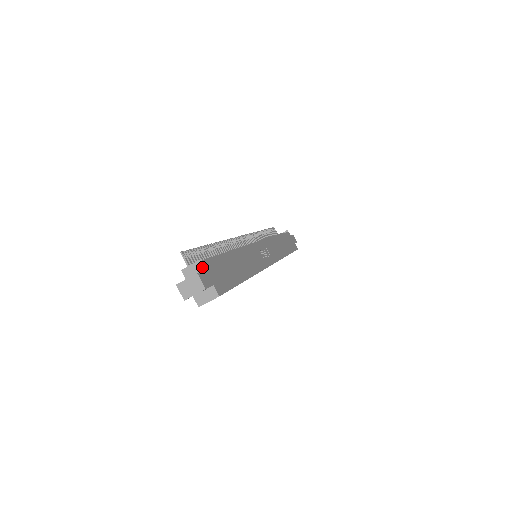
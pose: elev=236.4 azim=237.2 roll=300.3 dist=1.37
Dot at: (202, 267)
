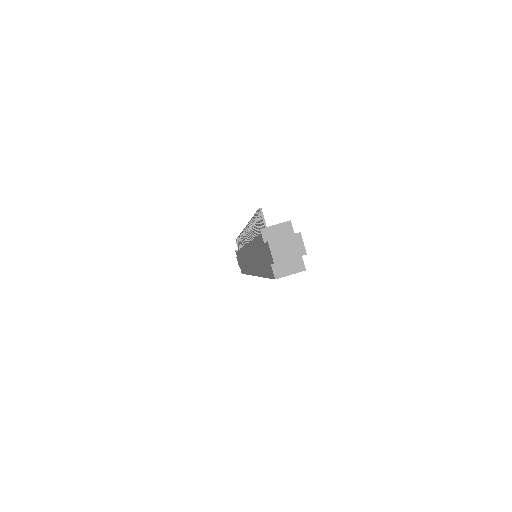
Dot at: (289, 231)
